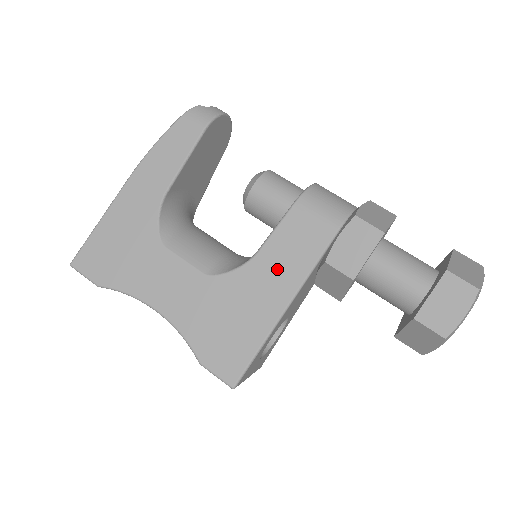
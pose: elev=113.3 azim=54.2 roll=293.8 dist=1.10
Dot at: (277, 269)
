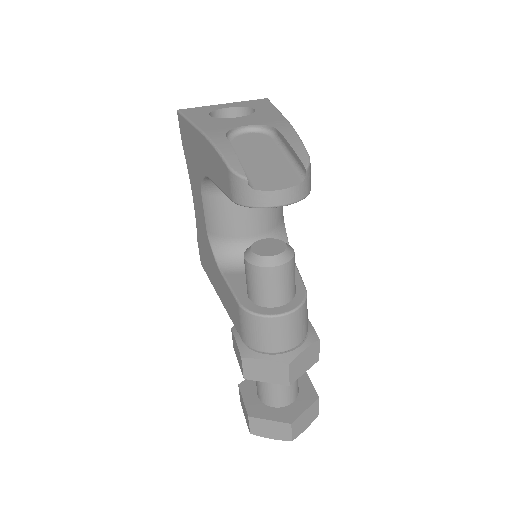
Dot at: (223, 290)
